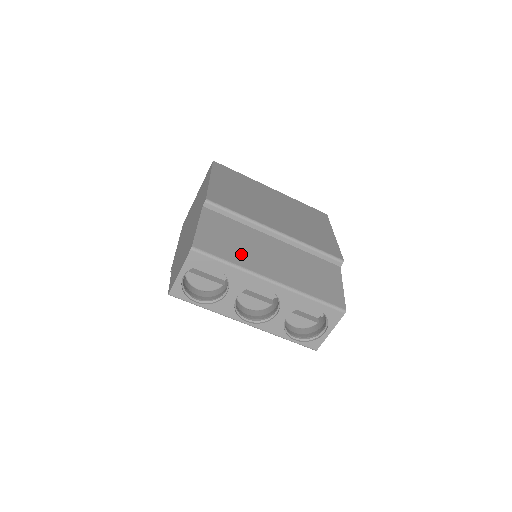
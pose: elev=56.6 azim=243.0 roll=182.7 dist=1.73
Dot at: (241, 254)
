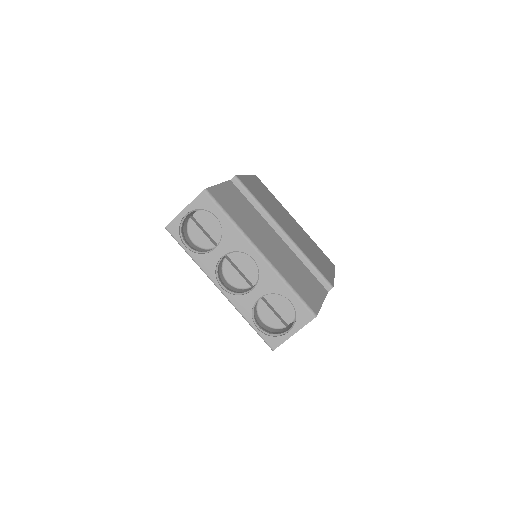
Dot at: (244, 221)
